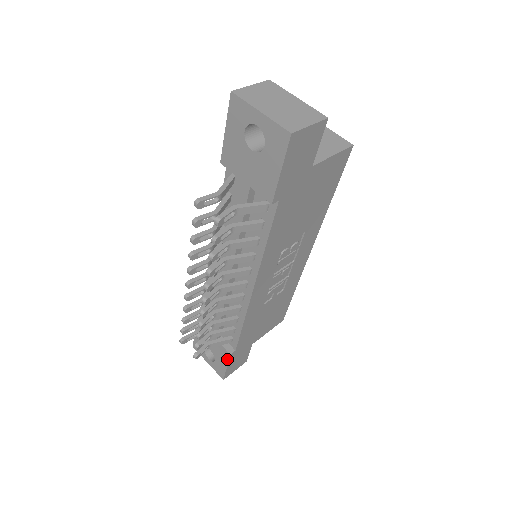
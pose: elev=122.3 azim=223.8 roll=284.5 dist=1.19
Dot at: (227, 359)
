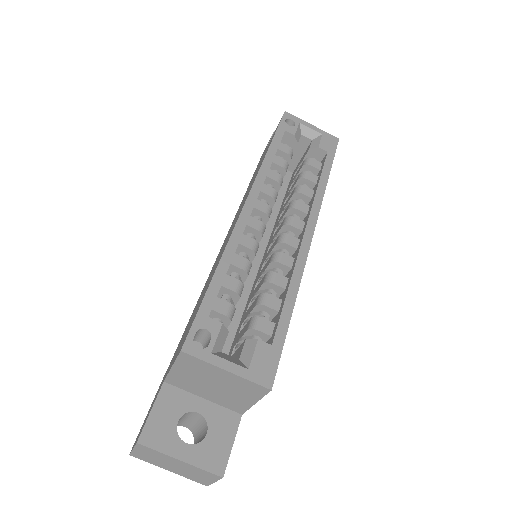
Dot at: occluded
